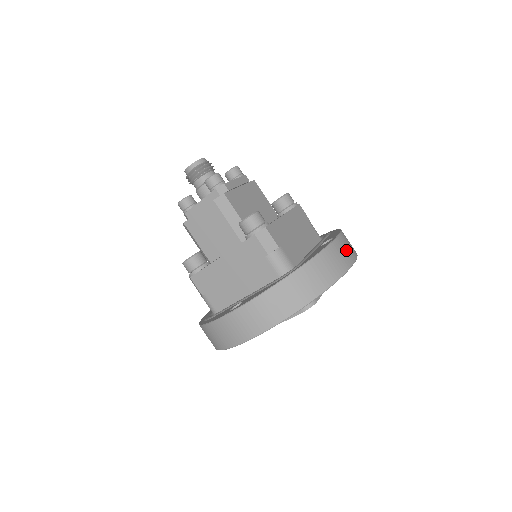
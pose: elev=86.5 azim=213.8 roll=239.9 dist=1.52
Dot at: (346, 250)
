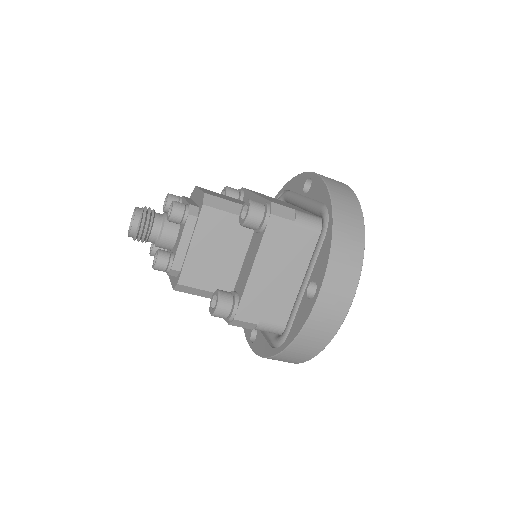
Dot at: (335, 302)
